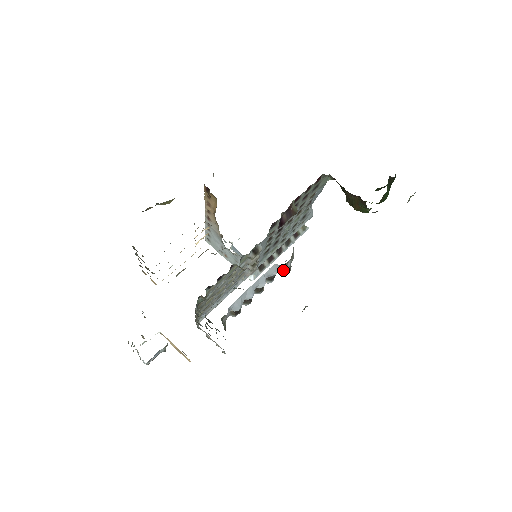
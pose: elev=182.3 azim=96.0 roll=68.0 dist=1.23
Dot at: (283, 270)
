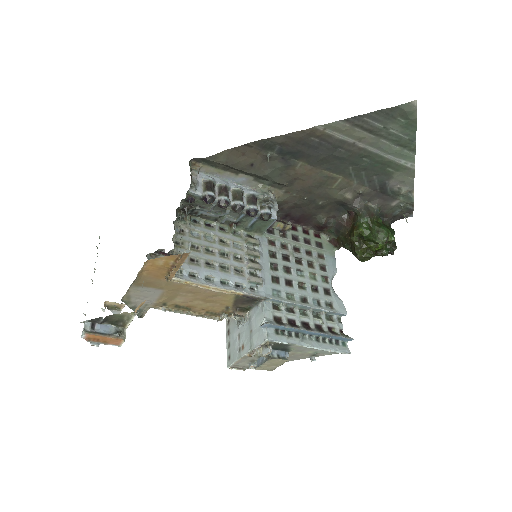
Dot at: (262, 194)
